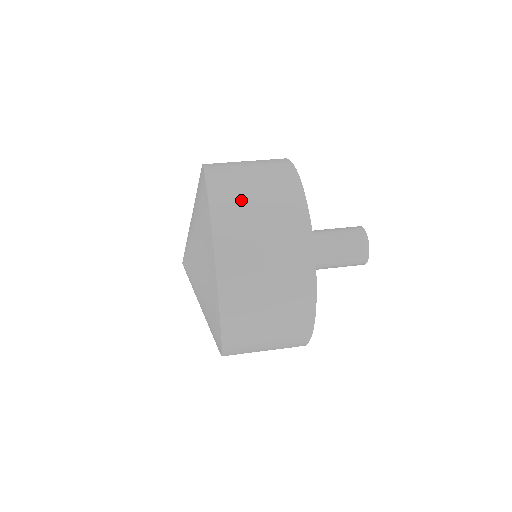
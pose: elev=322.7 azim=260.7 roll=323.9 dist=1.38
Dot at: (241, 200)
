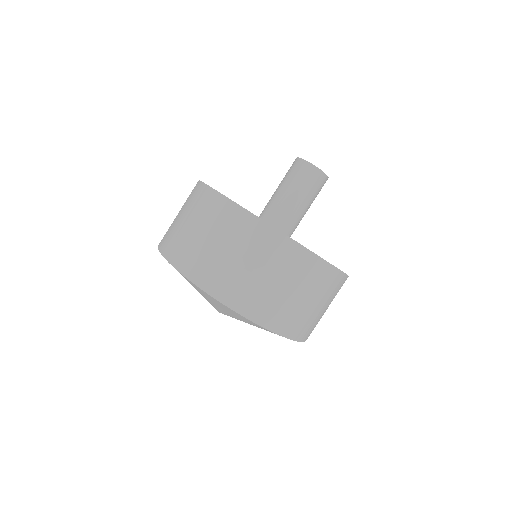
Dot at: (281, 304)
